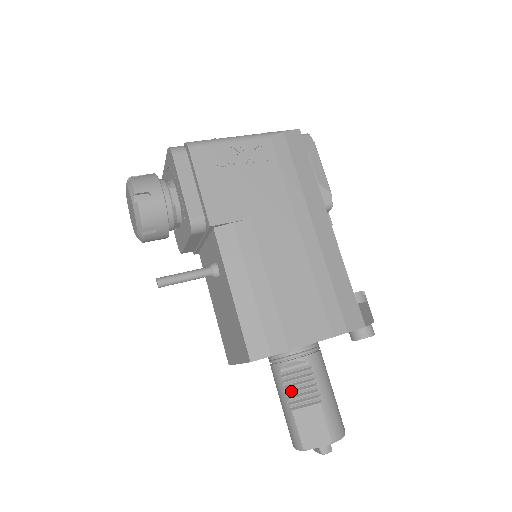
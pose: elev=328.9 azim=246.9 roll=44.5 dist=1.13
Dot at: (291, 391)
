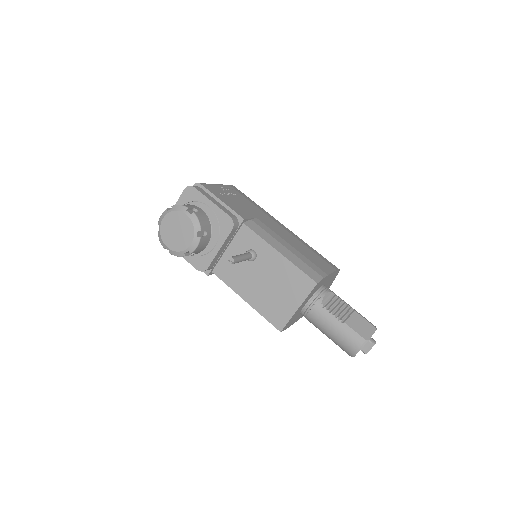
Dot at: (336, 312)
